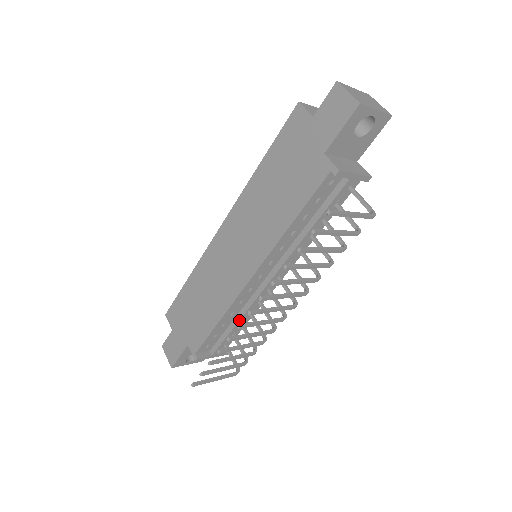
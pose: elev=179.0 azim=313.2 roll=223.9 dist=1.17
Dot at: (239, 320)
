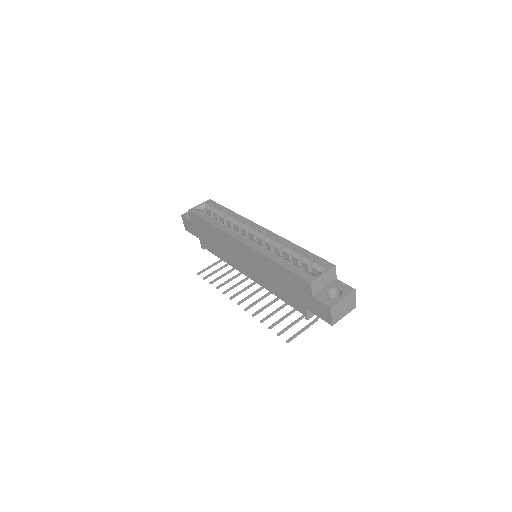
Dot at: occluded
